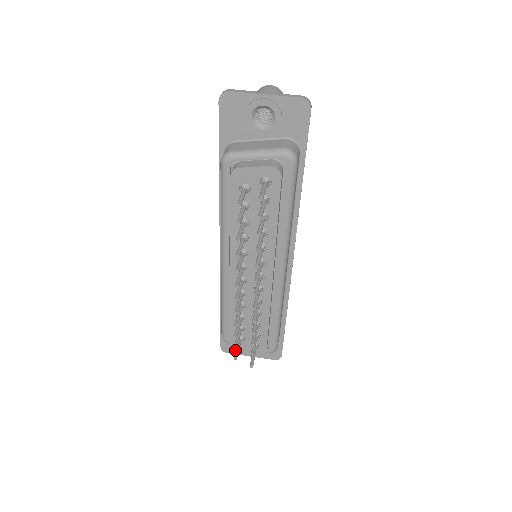
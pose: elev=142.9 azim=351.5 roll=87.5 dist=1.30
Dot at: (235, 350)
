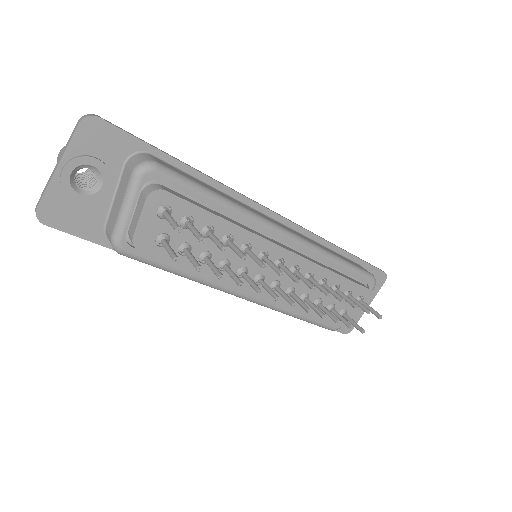
Dot at: occluded
